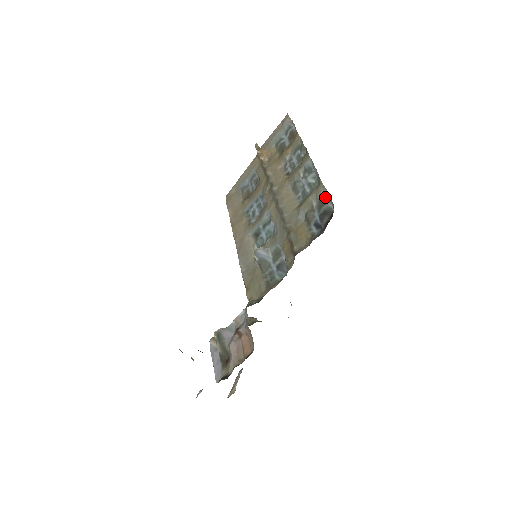
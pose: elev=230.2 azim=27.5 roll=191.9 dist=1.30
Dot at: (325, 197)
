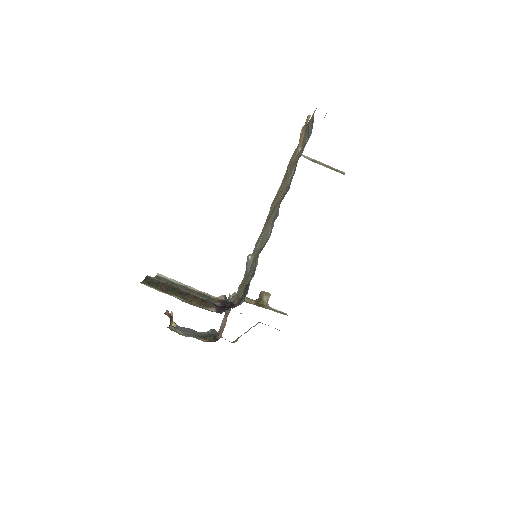
Dot at: (255, 270)
